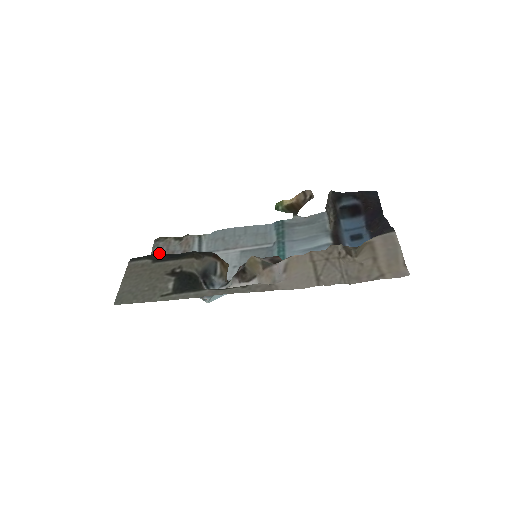
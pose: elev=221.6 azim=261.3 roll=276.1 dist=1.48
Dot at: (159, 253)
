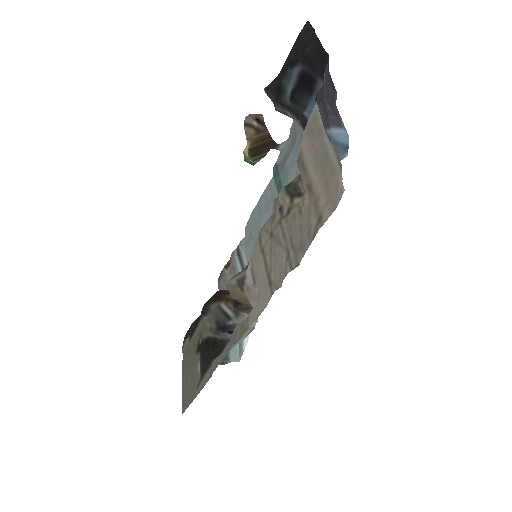
Dot at: occluded
